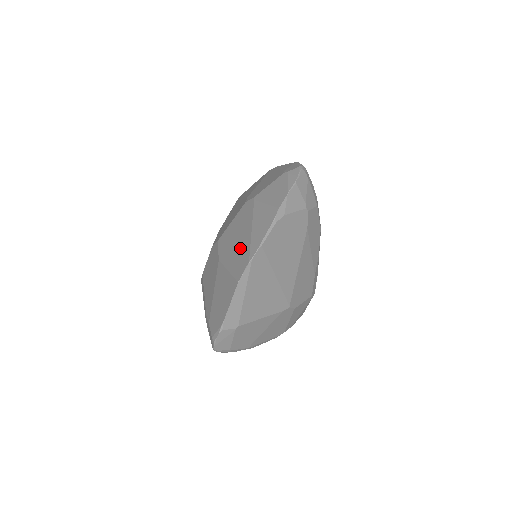
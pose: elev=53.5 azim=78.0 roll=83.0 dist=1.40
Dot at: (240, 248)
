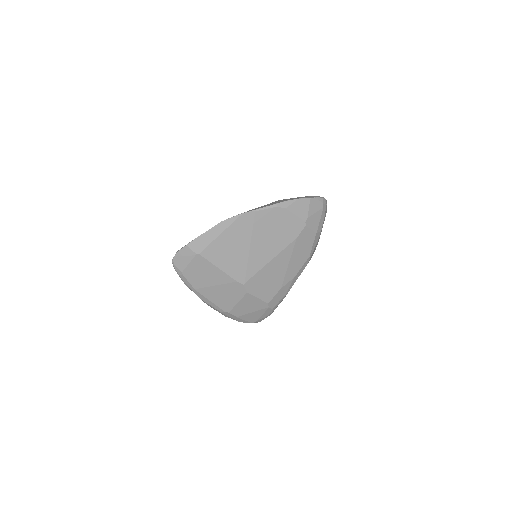
Dot at: occluded
